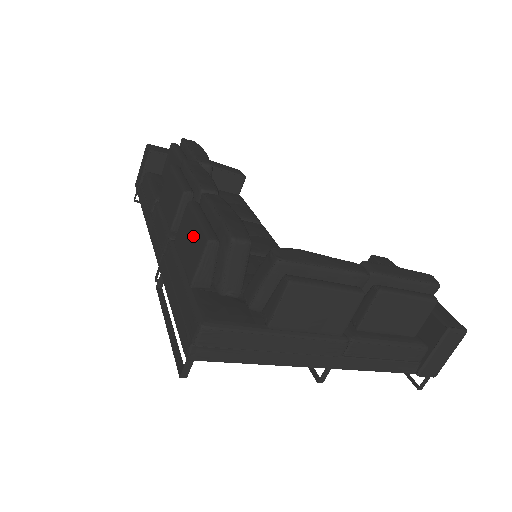
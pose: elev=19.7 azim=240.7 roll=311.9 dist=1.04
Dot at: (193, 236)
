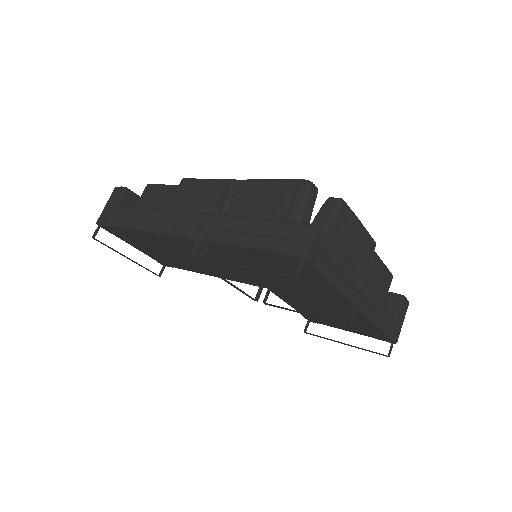
Dot at: (265, 191)
